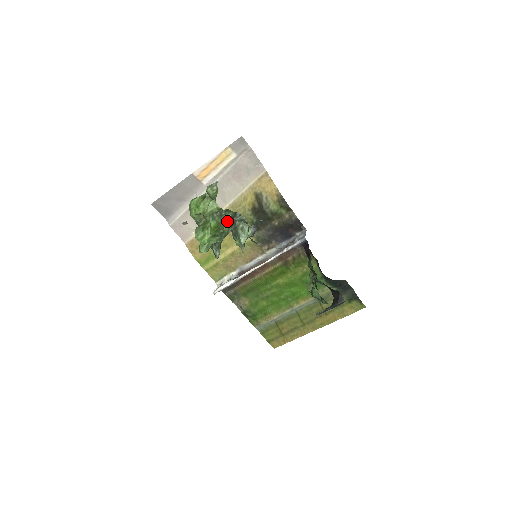
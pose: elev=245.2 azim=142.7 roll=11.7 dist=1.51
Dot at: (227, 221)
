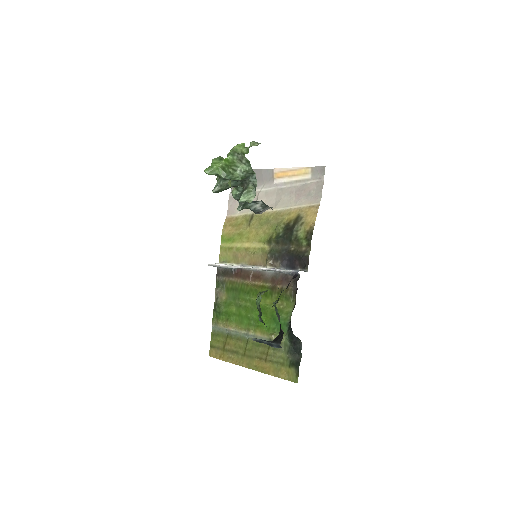
Dot at: (242, 171)
